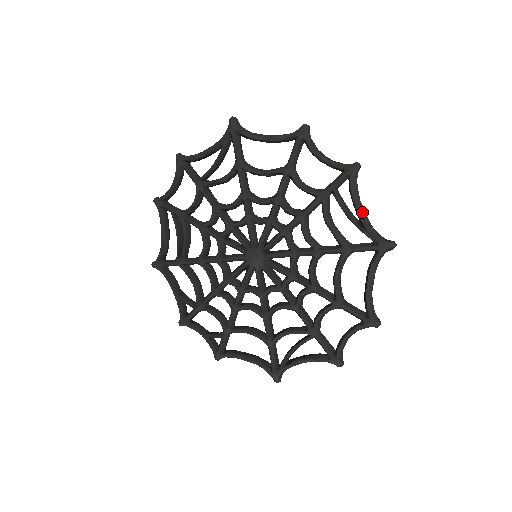
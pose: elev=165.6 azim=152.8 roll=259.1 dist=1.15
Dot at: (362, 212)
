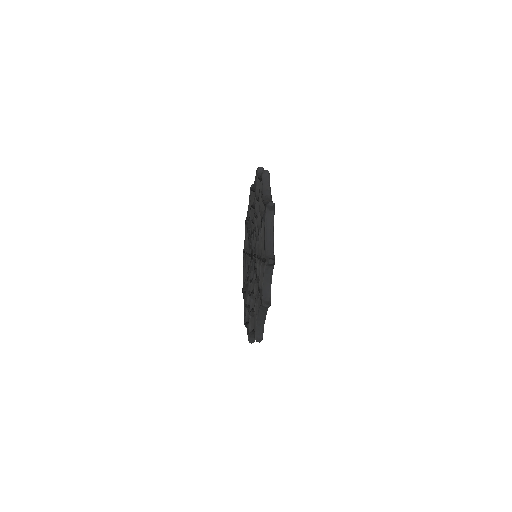
Dot at: (264, 194)
